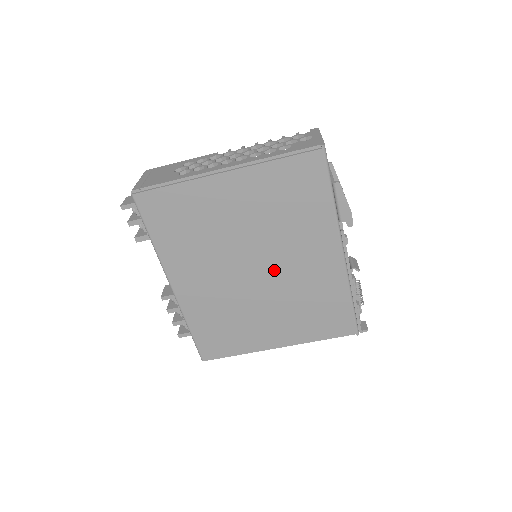
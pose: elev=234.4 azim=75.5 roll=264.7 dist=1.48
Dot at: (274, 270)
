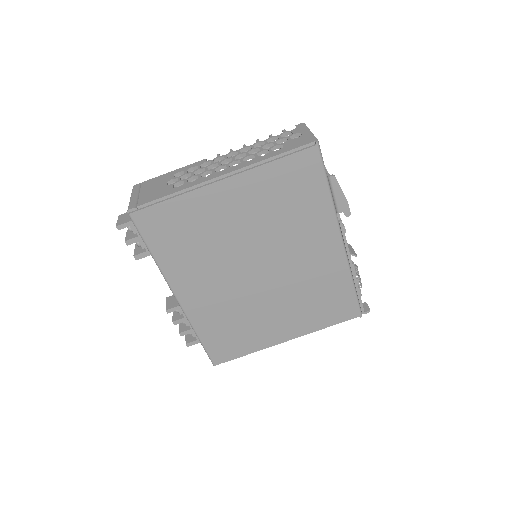
Dot at: (278, 268)
